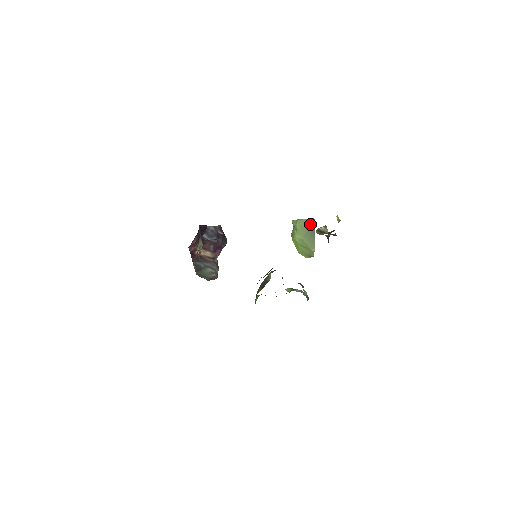
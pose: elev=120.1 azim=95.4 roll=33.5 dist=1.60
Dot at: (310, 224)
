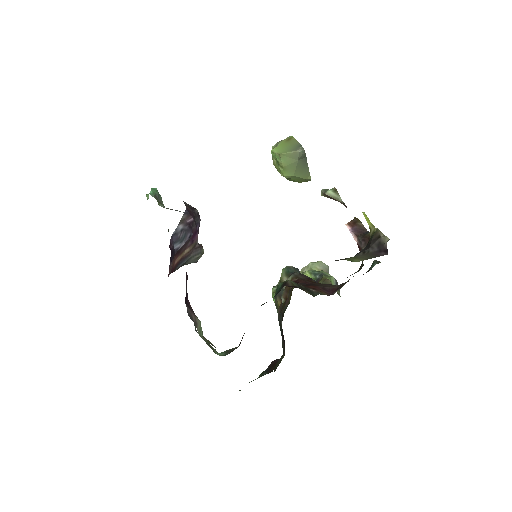
Dot at: (300, 158)
